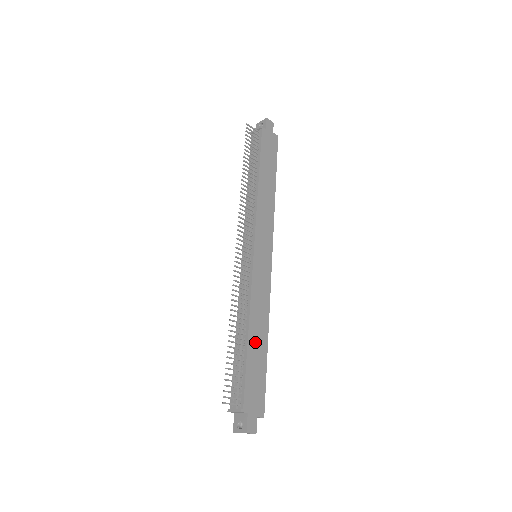
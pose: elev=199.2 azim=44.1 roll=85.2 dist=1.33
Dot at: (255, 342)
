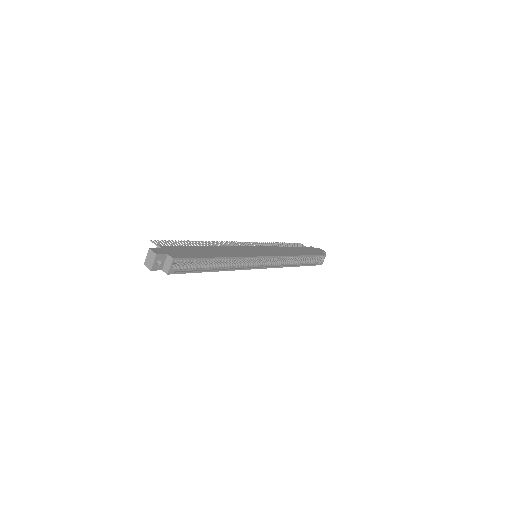
Dot at: (209, 250)
